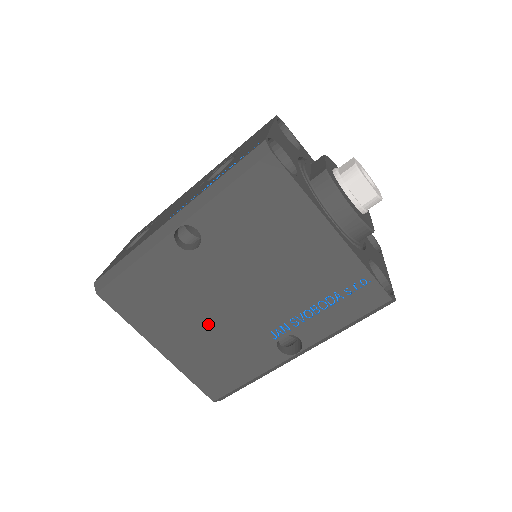
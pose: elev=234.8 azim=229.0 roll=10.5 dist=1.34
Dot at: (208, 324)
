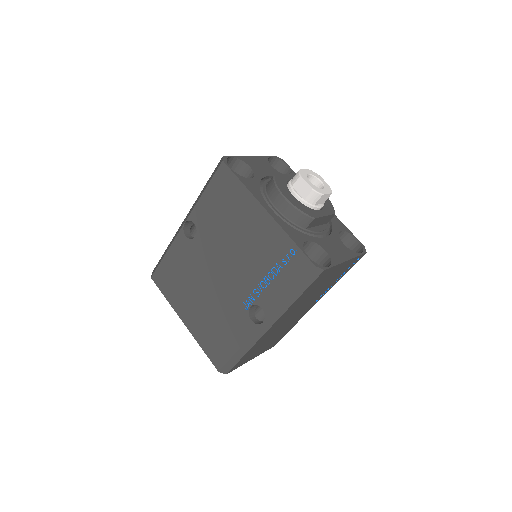
Dot at: (207, 298)
